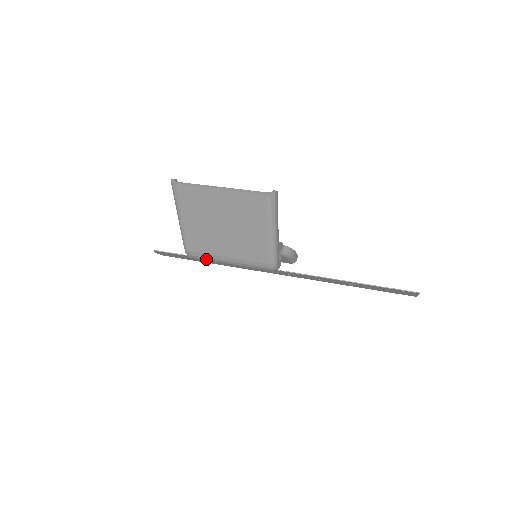
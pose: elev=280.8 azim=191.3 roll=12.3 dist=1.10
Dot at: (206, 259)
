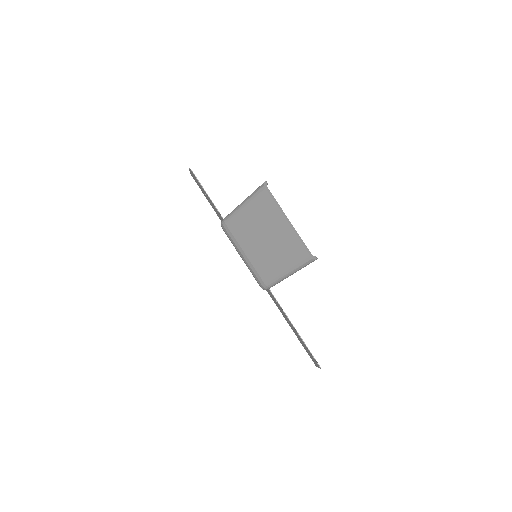
Dot at: (230, 239)
